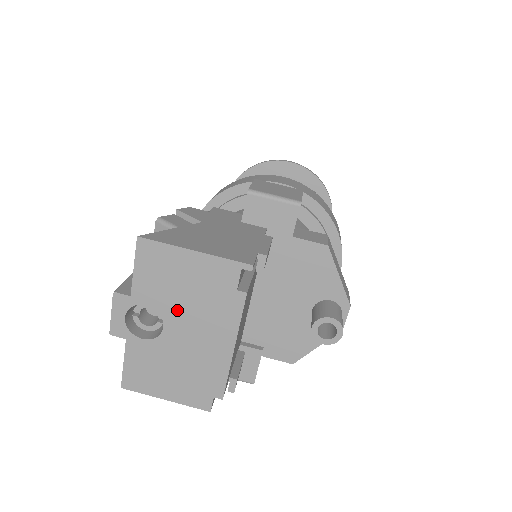
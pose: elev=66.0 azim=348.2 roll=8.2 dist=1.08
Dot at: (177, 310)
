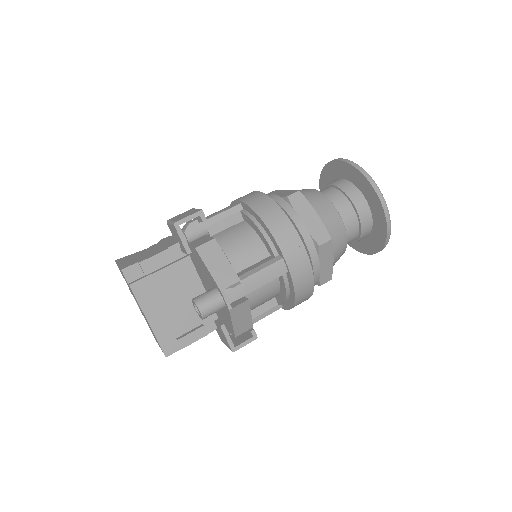
Dot at: occluded
